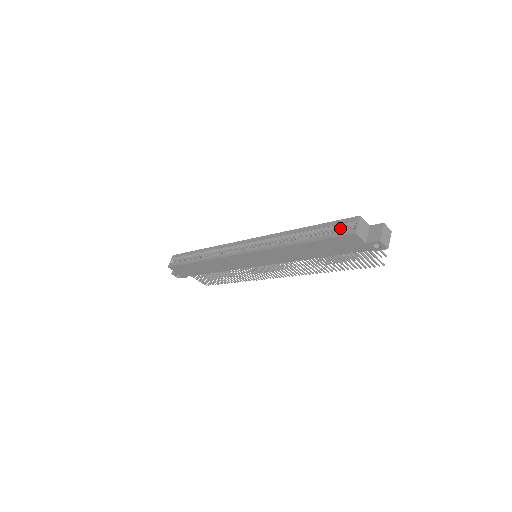
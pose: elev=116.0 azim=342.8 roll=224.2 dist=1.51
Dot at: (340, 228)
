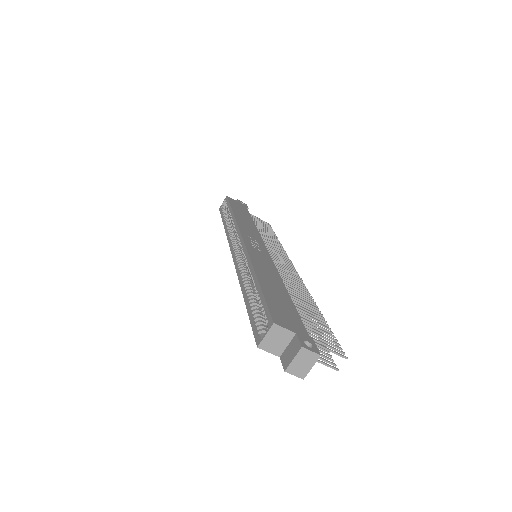
Dot at: occluded
